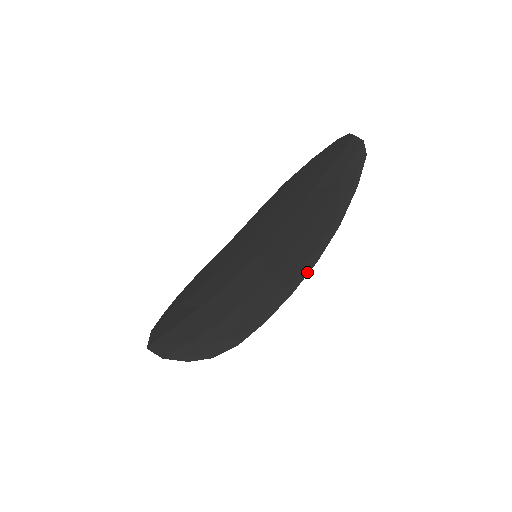
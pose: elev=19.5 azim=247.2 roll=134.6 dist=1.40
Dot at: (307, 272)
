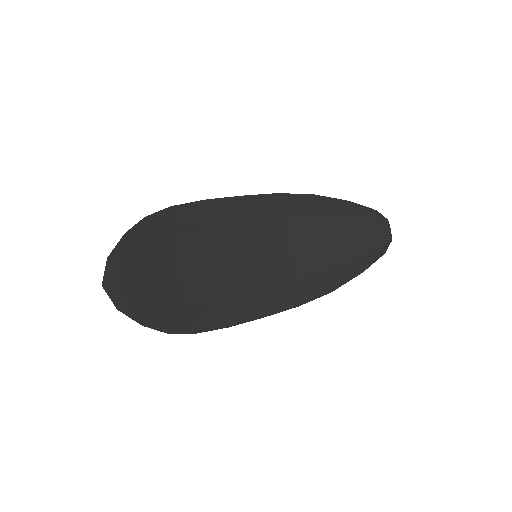
Dot at: (287, 309)
